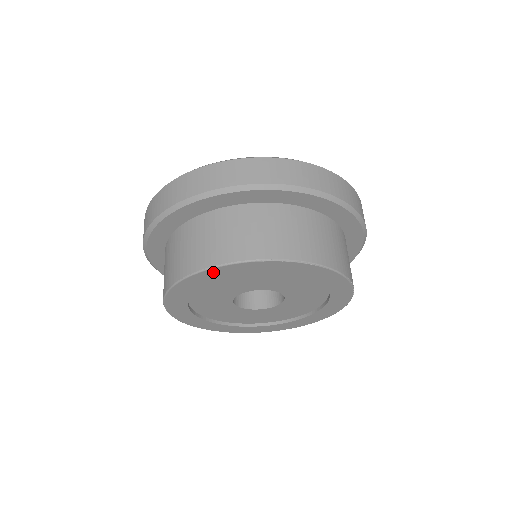
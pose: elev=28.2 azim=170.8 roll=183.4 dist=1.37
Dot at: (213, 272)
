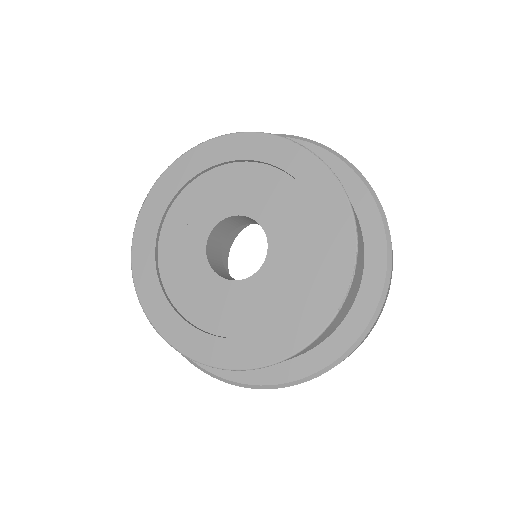
Dot at: (240, 140)
